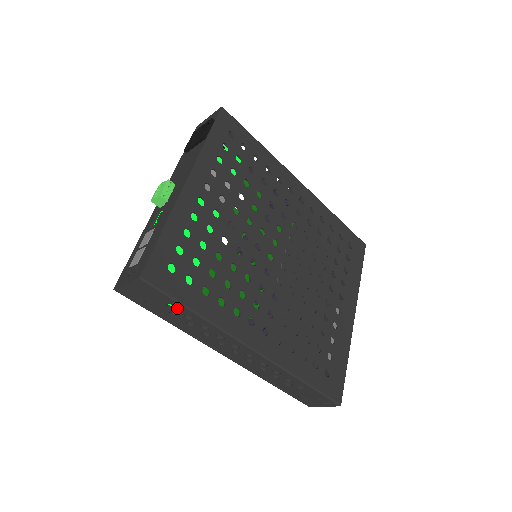
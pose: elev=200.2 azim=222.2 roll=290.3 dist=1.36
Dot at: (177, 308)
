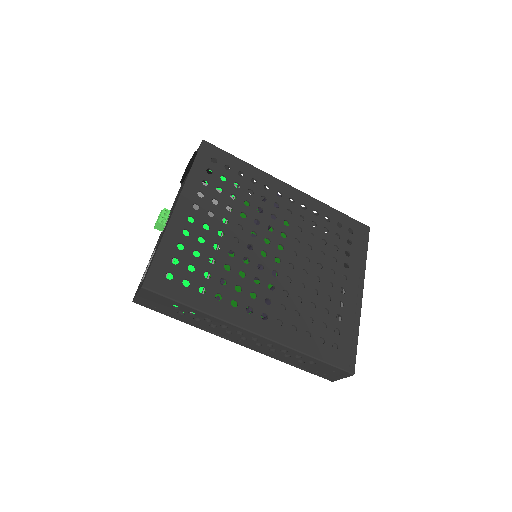
Dot at: (180, 307)
